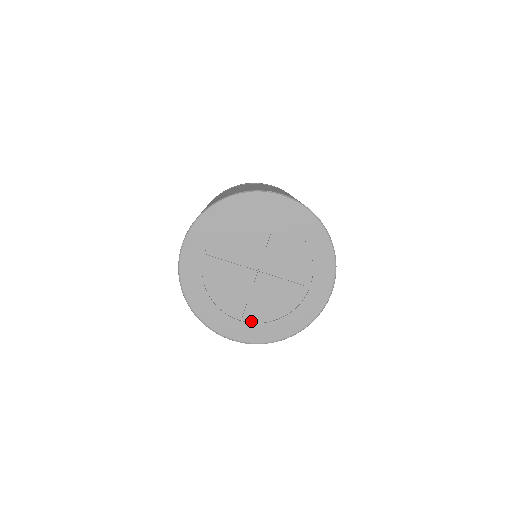
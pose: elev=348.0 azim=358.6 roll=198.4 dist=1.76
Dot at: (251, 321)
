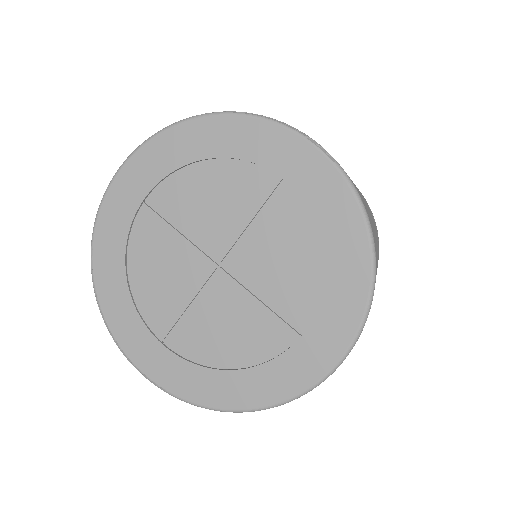
Dot at: (179, 352)
